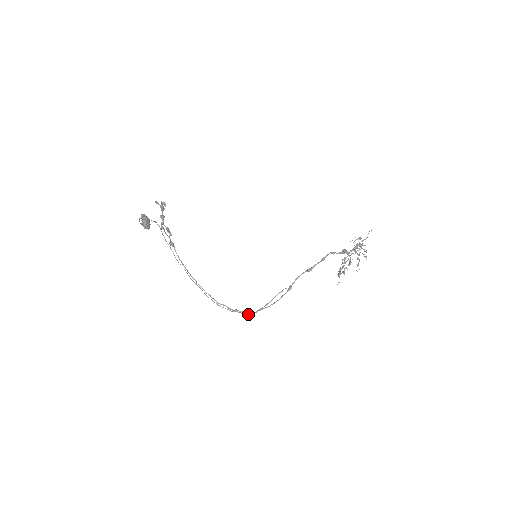
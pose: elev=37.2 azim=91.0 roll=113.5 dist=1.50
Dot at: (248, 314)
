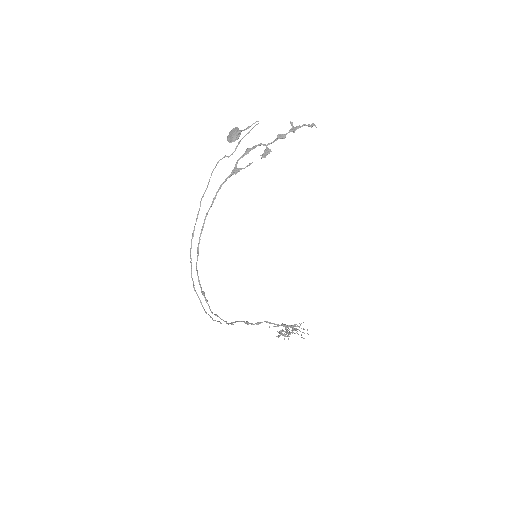
Dot at: (204, 309)
